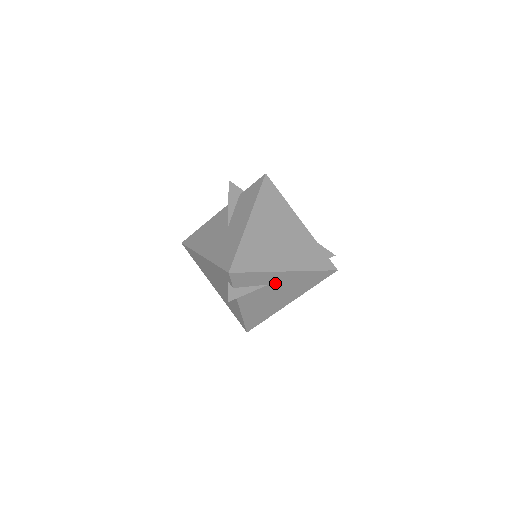
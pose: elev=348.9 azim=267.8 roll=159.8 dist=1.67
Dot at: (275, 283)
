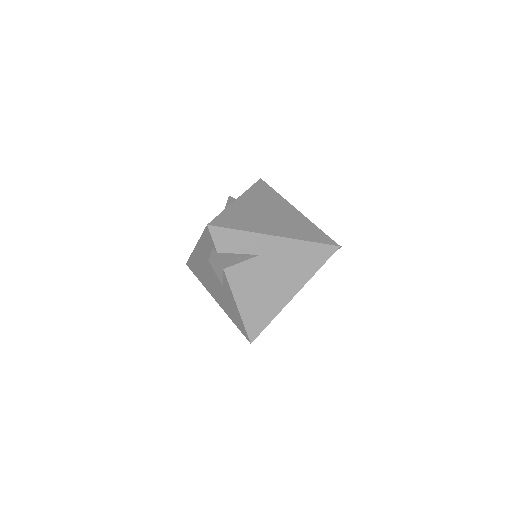
Dot at: (266, 254)
